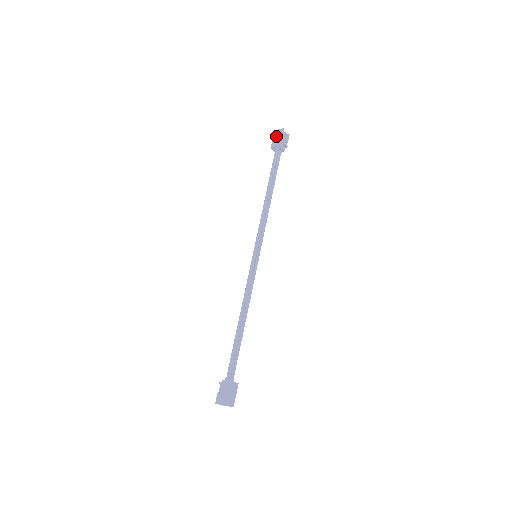
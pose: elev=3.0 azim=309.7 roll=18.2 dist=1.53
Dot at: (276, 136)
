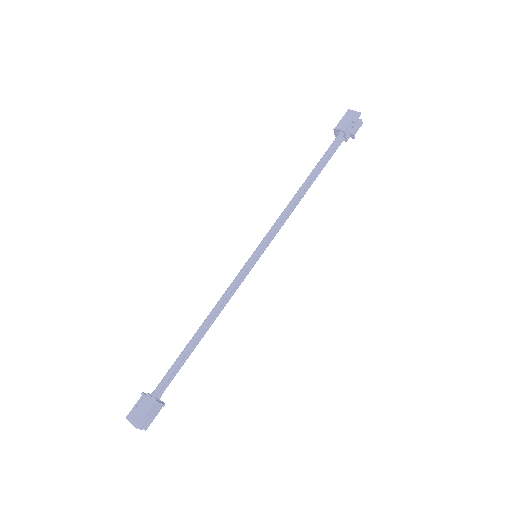
Dot at: (348, 117)
